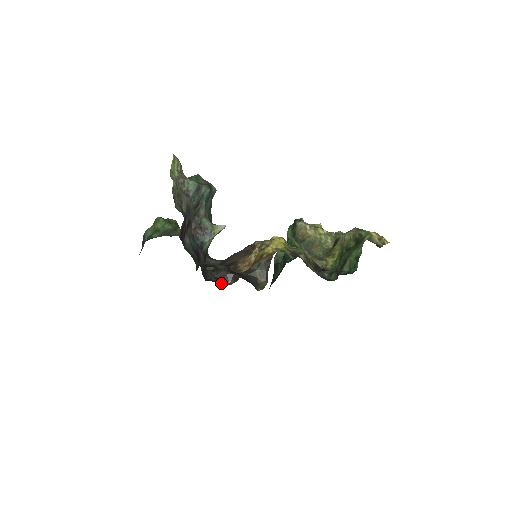
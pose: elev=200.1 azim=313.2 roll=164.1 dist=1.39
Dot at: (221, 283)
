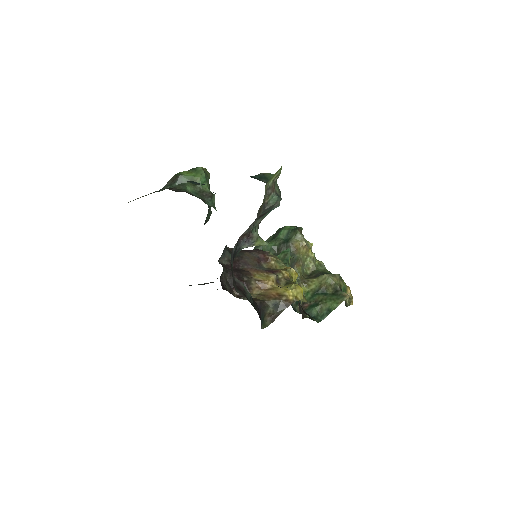
Dot at: (229, 291)
